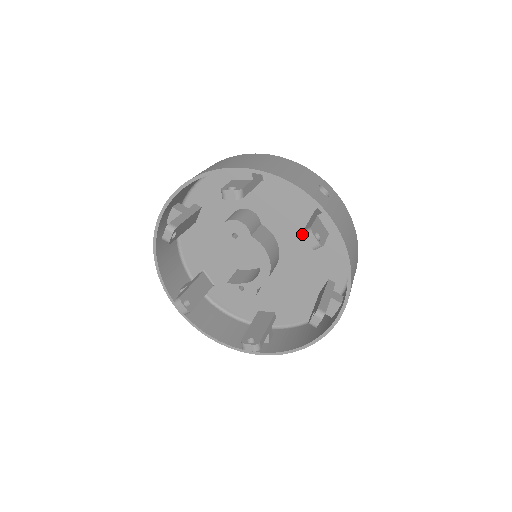
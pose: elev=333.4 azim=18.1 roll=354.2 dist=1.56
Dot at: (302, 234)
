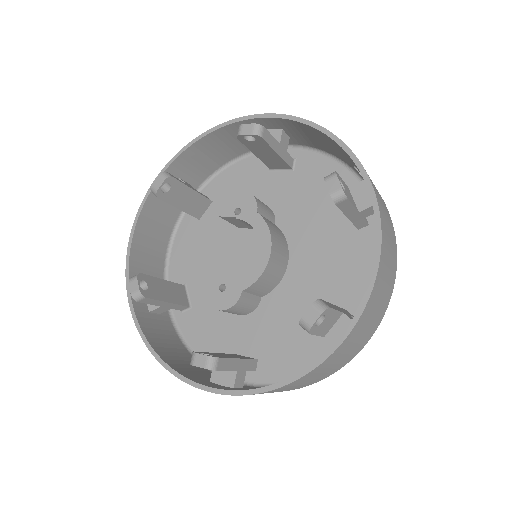
Dot at: (323, 240)
